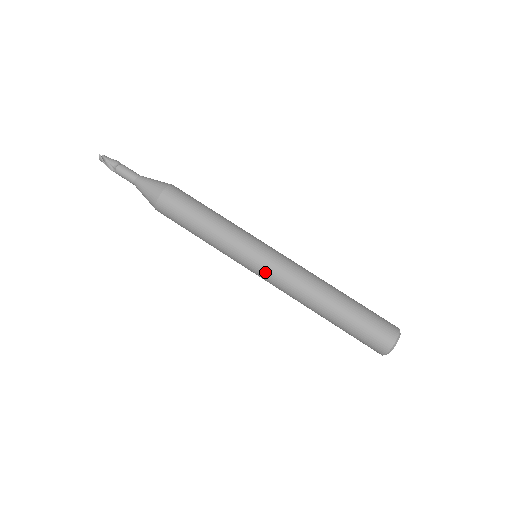
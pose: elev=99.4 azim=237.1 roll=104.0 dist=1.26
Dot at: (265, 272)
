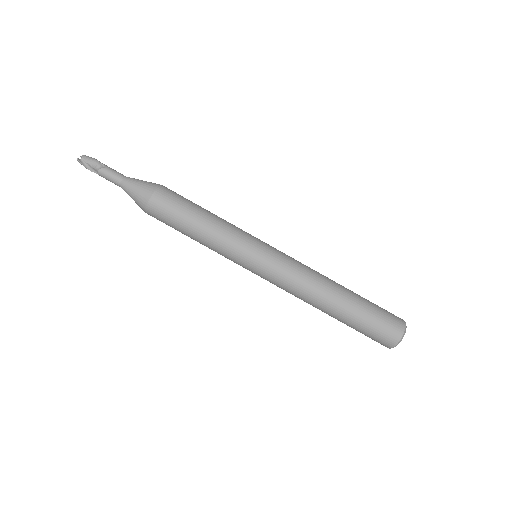
Dot at: (264, 278)
